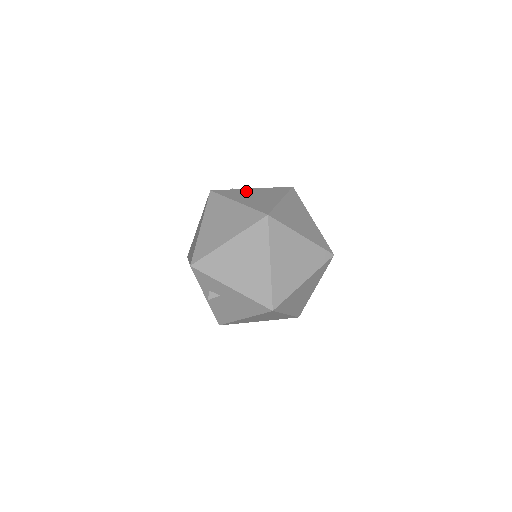
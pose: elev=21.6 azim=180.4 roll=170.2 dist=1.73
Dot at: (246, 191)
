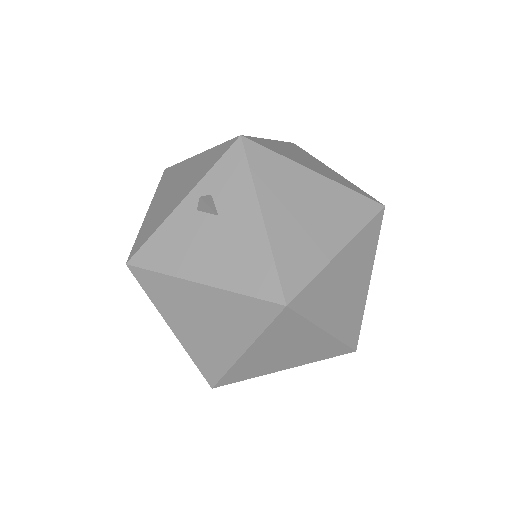
Dot at: occluded
